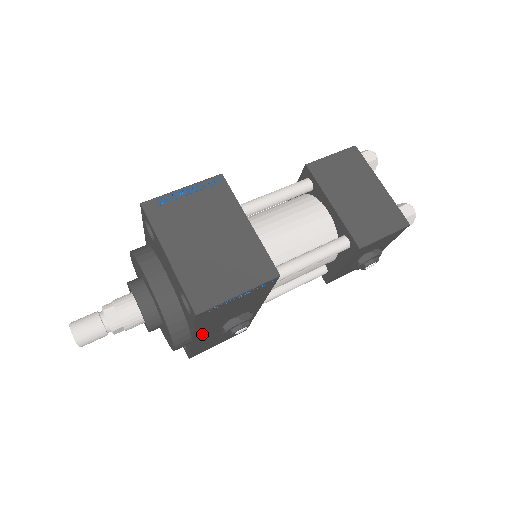
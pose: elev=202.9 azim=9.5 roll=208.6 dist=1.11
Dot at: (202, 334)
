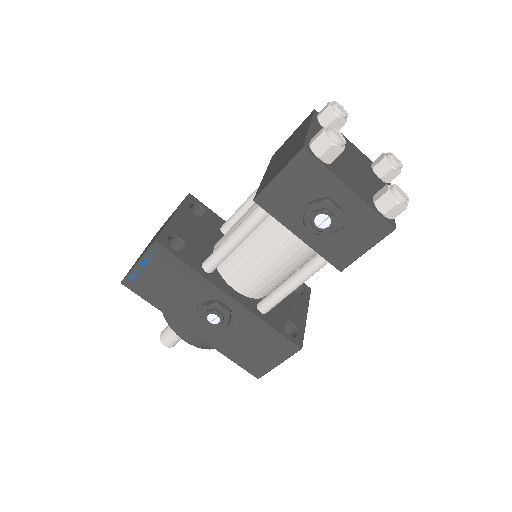
Dot at: (191, 324)
